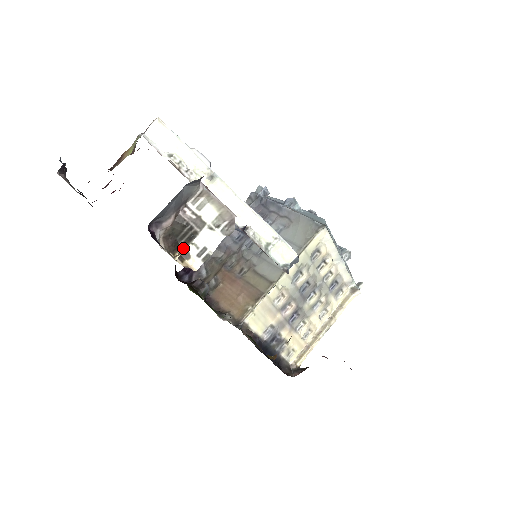
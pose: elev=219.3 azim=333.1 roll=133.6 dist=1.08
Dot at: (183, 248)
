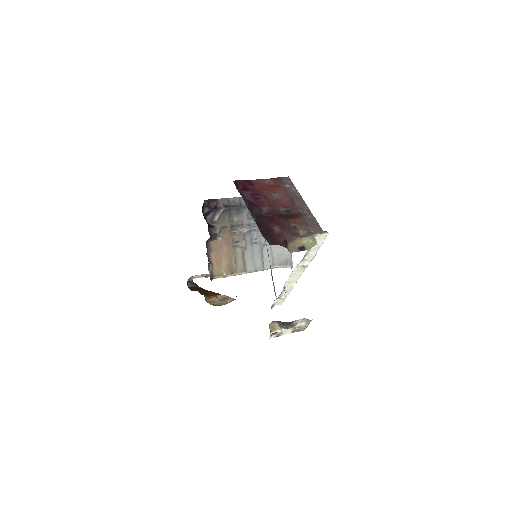
Dot at: (274, 323)
